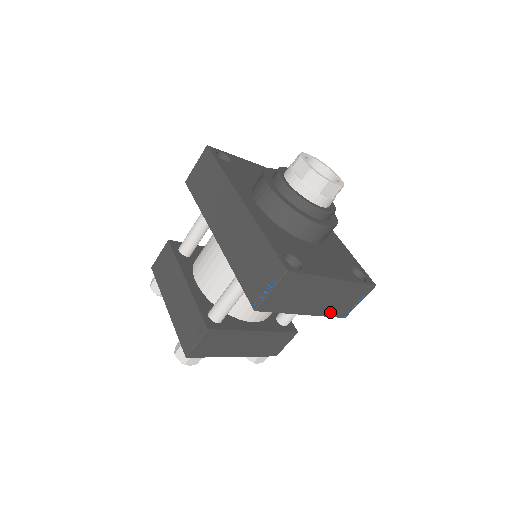
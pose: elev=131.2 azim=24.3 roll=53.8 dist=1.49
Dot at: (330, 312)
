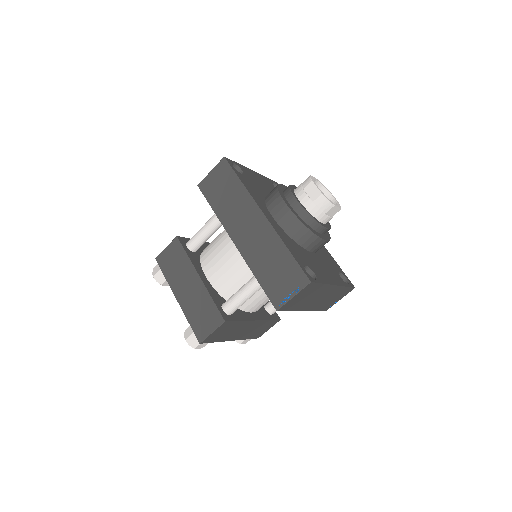
Dot at: (319, 308)
